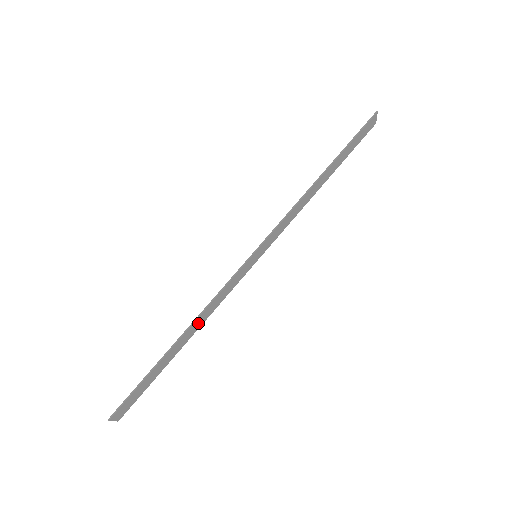
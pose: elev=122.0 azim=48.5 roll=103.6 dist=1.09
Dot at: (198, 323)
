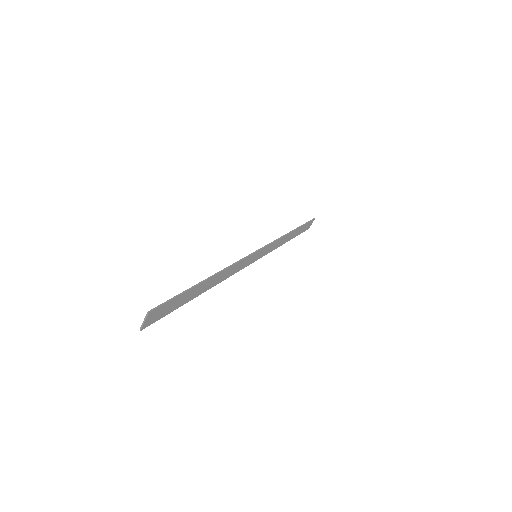
Dot at: (219, 278)
